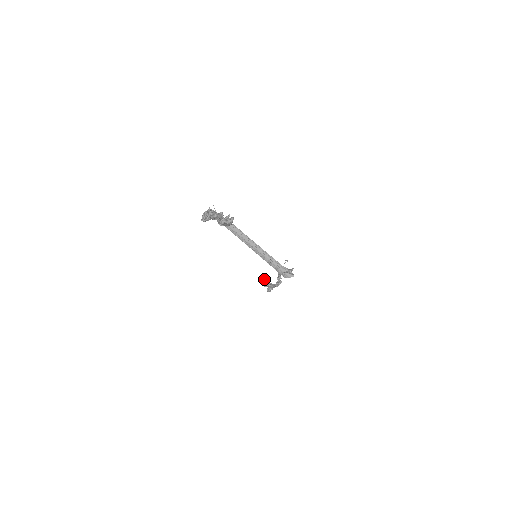
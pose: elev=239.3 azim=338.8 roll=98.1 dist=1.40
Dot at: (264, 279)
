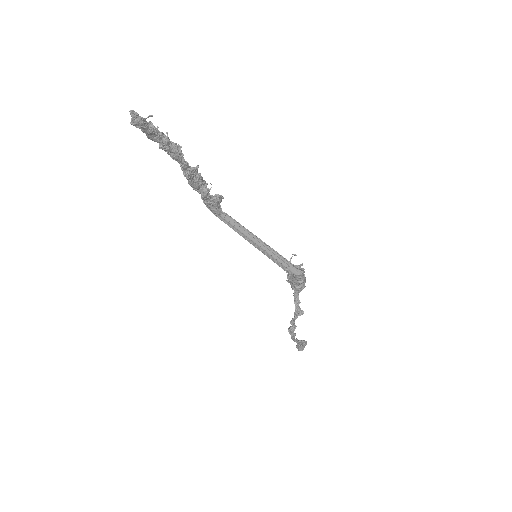
Dot at: occluded
